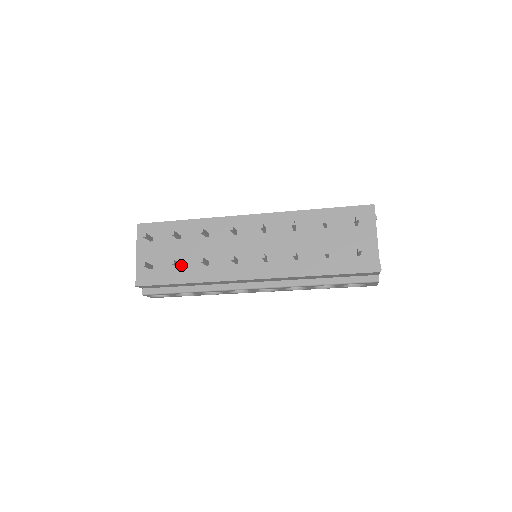
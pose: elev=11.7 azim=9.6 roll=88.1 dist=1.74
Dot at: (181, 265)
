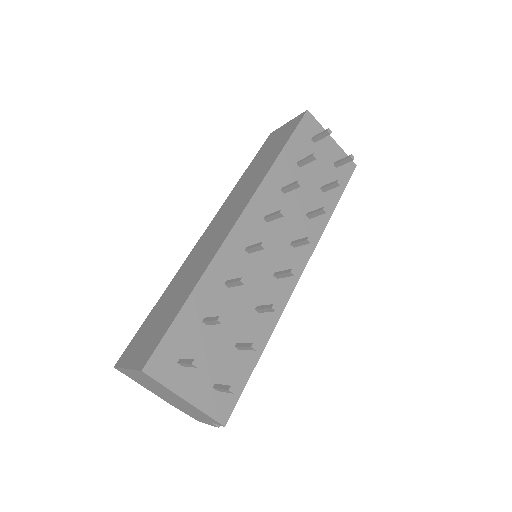
Dot at: (239, 344)
